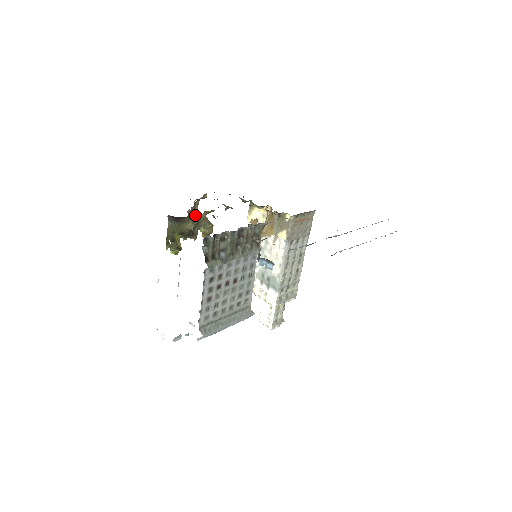
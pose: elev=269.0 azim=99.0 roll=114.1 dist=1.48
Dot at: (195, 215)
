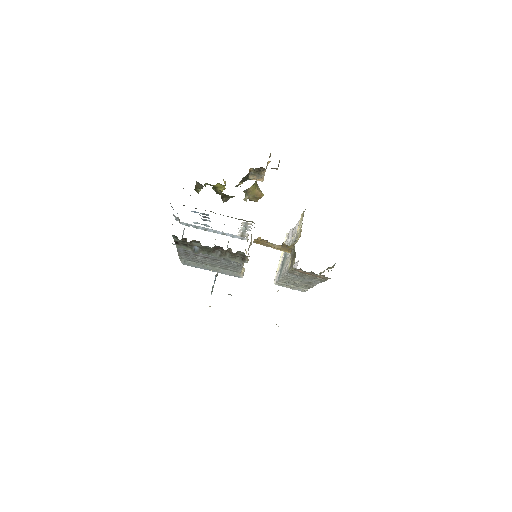
Dot at: (260, 173)
